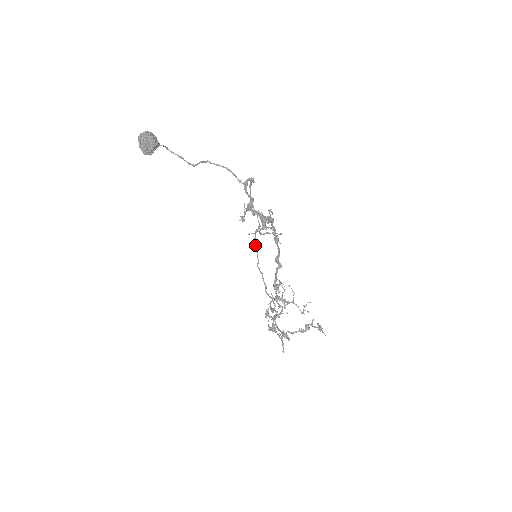
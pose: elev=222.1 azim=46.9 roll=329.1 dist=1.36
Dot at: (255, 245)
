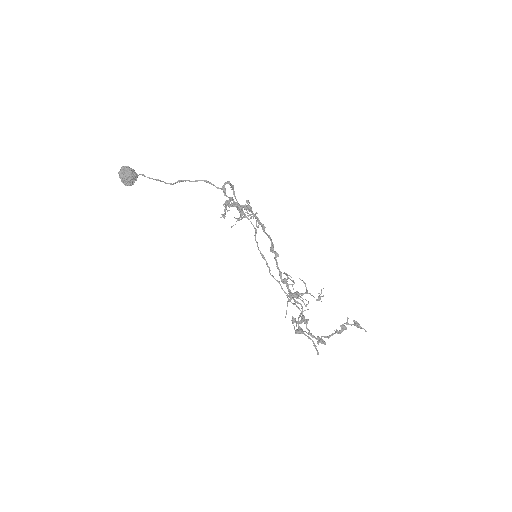
Dot at: (260, 252)
